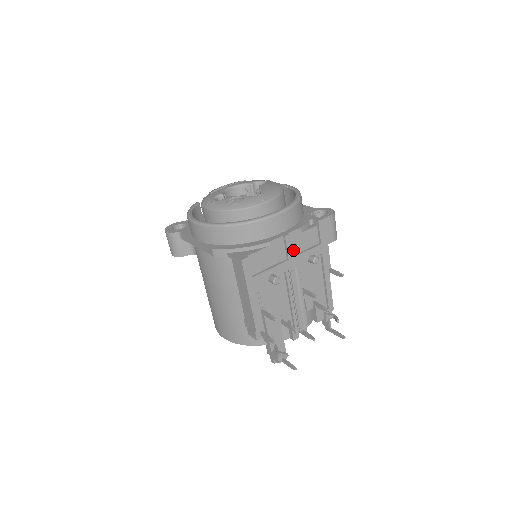
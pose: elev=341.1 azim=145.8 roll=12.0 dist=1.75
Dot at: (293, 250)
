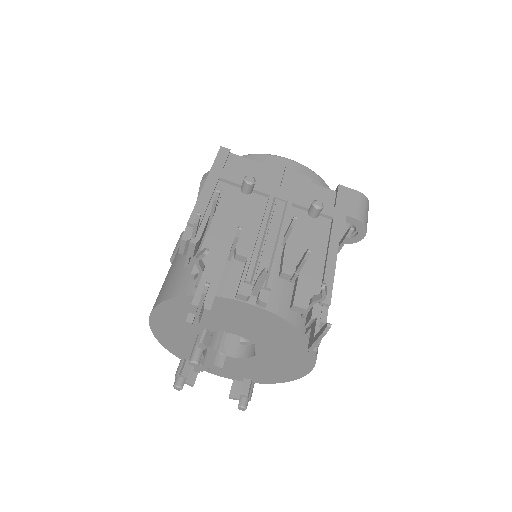
Dot at: (292, 190)
